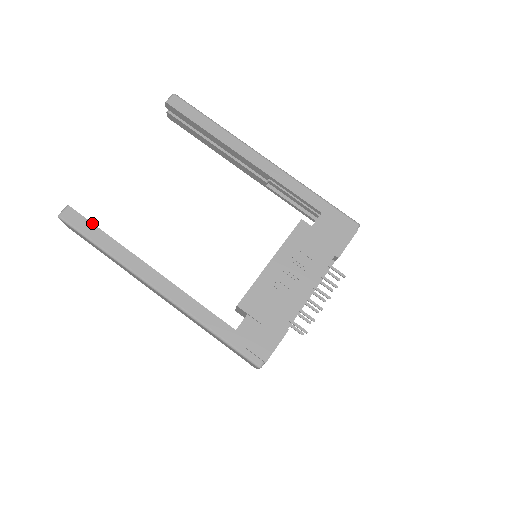
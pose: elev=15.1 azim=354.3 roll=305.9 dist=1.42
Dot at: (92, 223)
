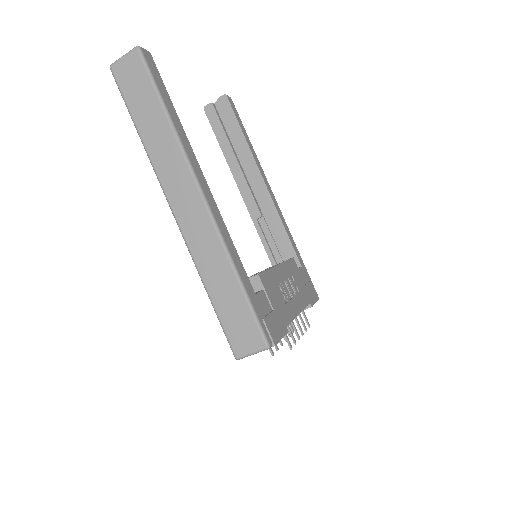
Dot at: (165, 87)
